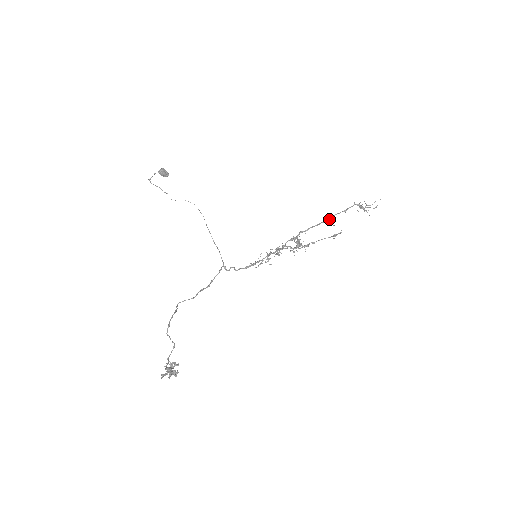
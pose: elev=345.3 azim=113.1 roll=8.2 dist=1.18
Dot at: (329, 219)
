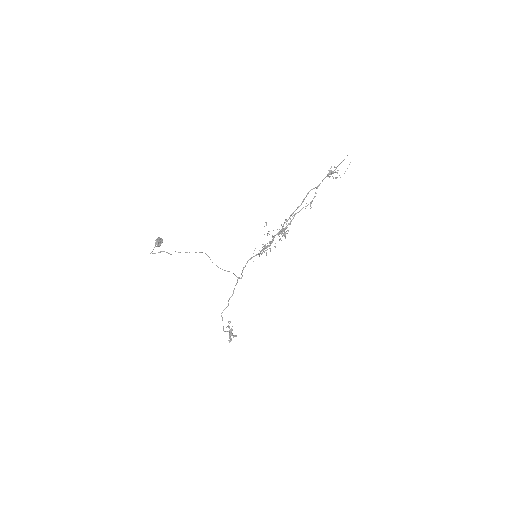
Dot at: (304, 199)
